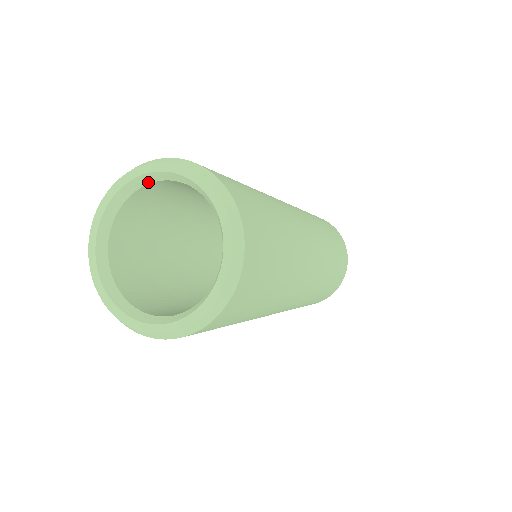
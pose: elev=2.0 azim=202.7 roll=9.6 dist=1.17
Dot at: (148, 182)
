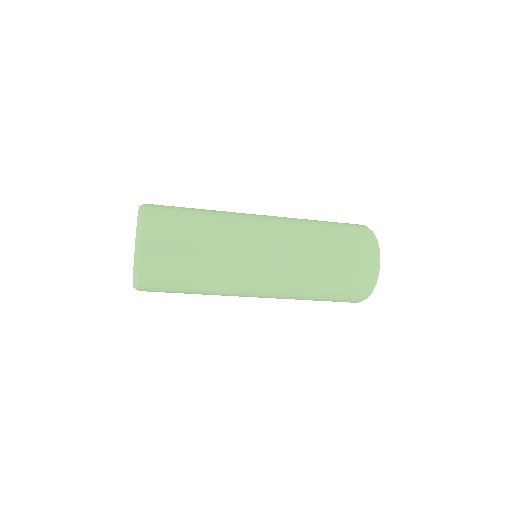
Dot at: occluded
